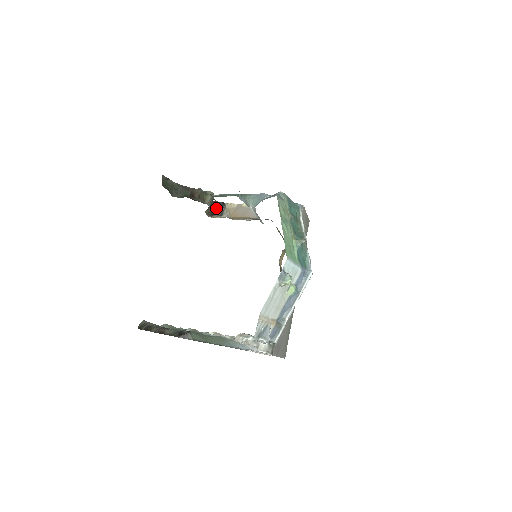
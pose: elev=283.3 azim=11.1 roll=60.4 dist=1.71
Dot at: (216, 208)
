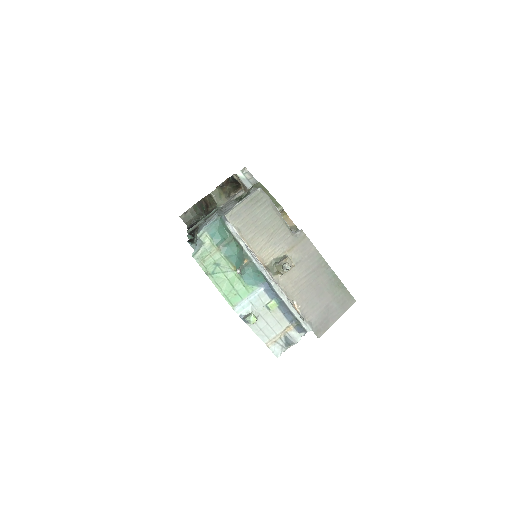
Dot at: (233, 184)
